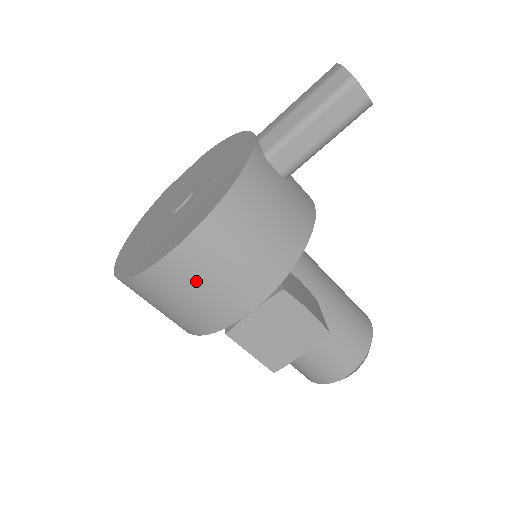
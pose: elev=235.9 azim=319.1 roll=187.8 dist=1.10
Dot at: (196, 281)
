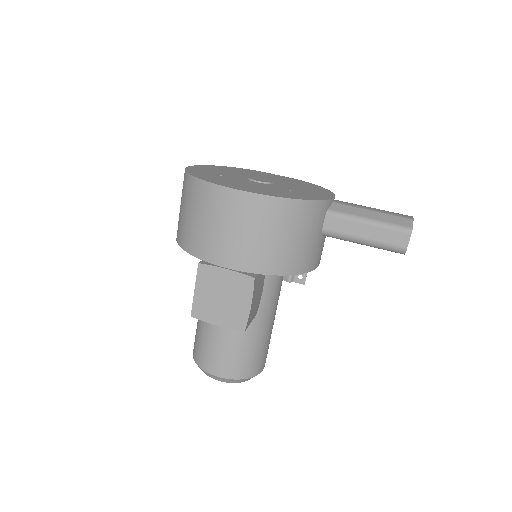
Dot at: (223, 218)
